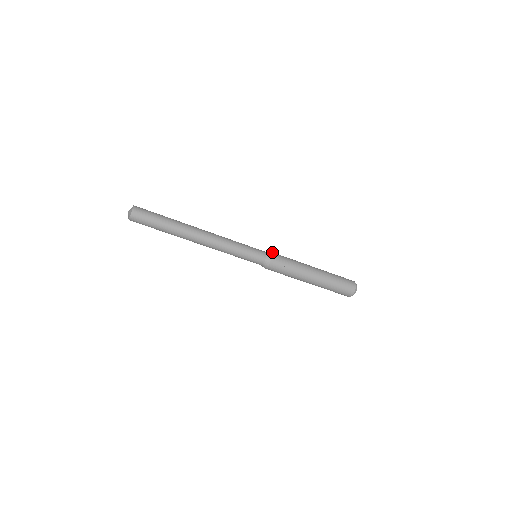
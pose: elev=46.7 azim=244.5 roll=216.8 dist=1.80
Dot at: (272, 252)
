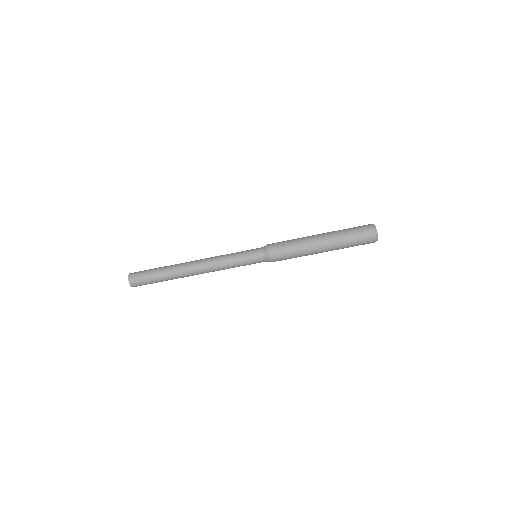
Dot at: (268, 244)
